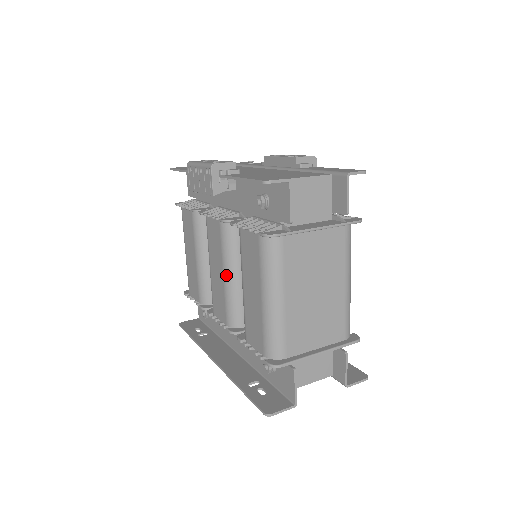
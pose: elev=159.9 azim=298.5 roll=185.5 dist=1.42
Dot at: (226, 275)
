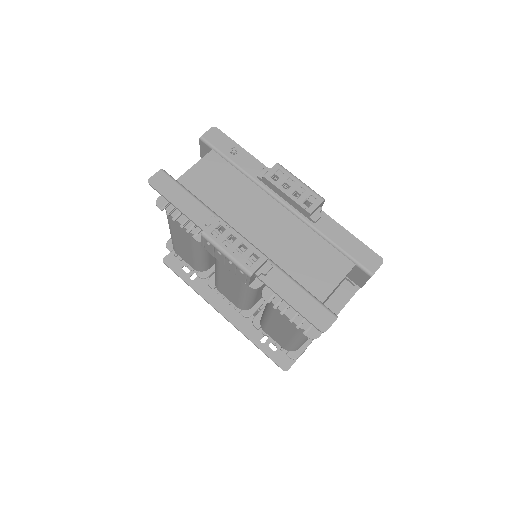
Dot at: (243, 296)
